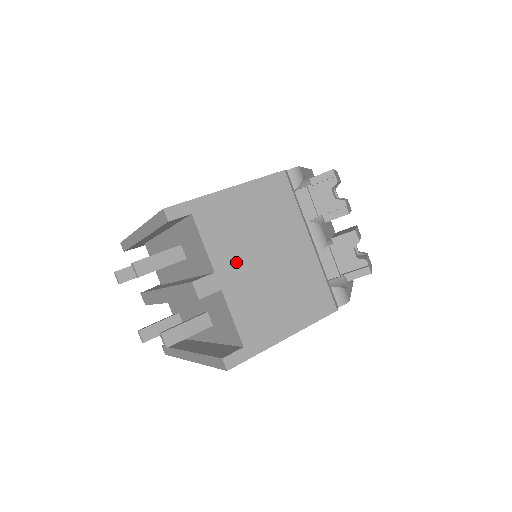
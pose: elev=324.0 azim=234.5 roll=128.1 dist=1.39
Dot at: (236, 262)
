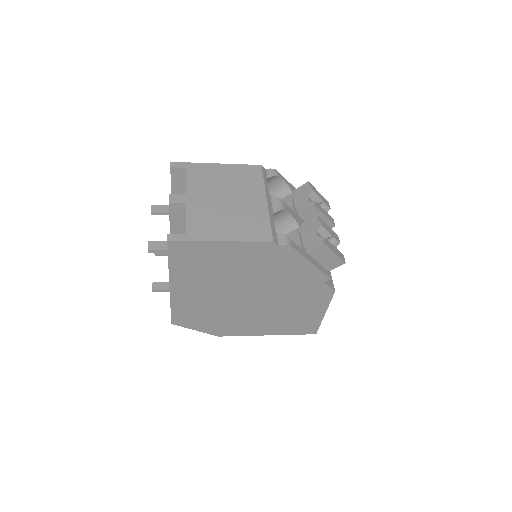
Dot at: (204, 194)
